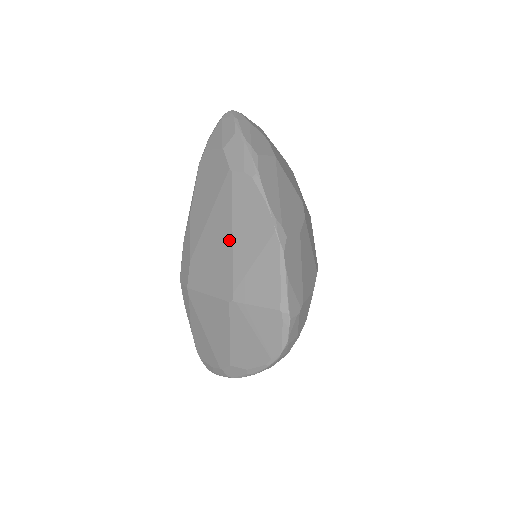
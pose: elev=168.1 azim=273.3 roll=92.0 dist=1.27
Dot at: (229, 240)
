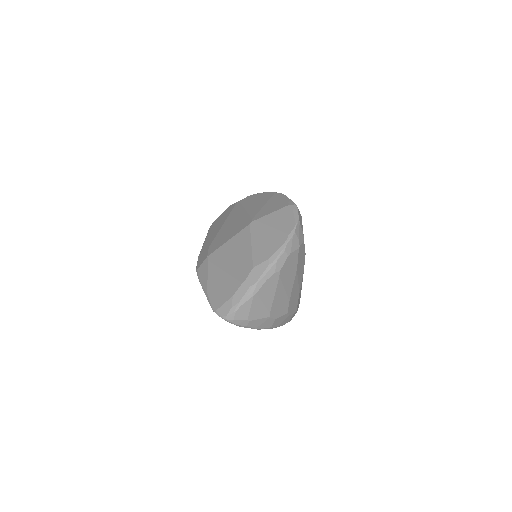
Dot at: (243, 213)
